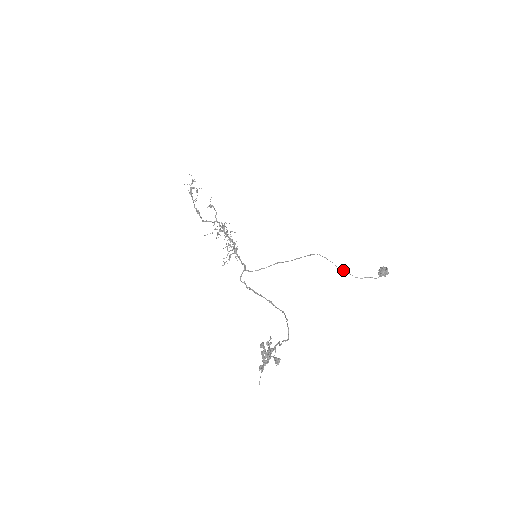
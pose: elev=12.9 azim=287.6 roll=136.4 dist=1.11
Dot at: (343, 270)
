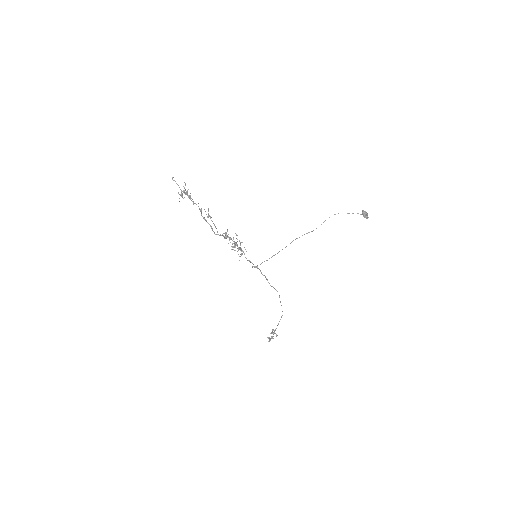
Dot at: occluded
